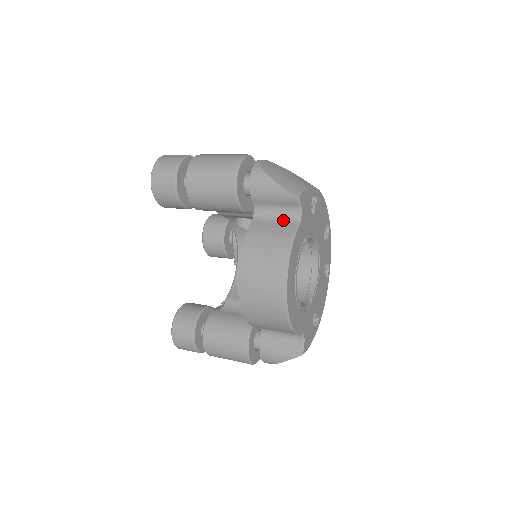
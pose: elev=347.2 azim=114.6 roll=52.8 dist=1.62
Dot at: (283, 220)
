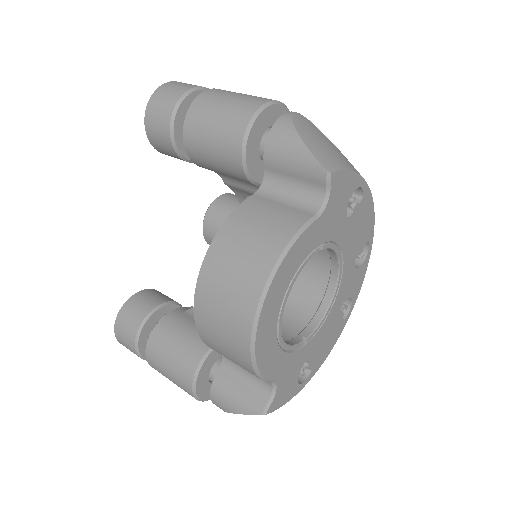
Dot at: (297, 204)
